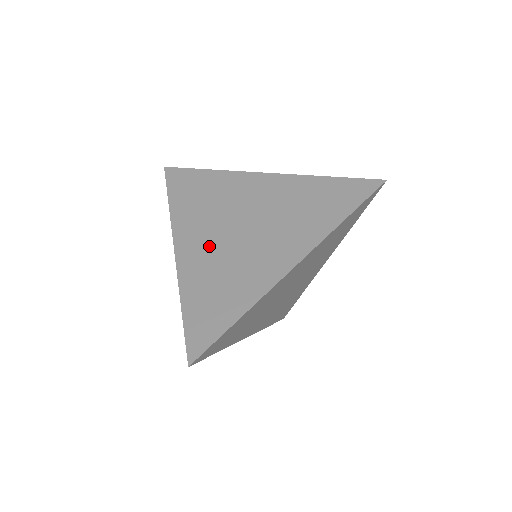
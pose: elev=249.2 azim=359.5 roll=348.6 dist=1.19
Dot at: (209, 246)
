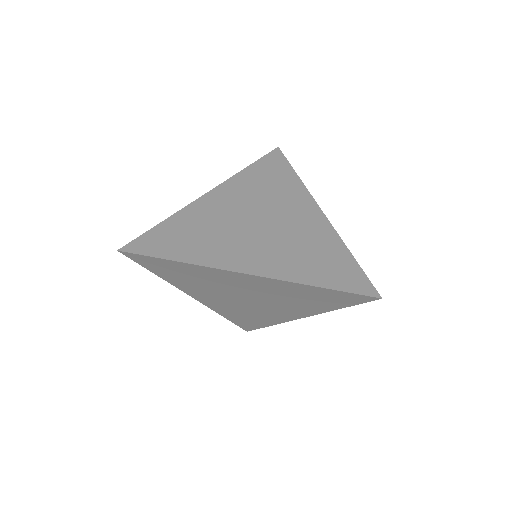
Dot at: (227, 210)
